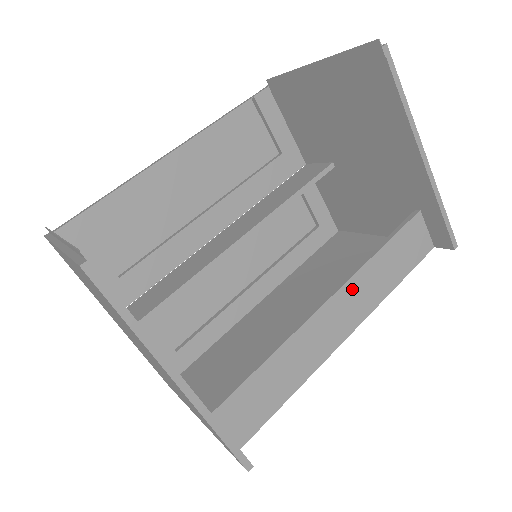
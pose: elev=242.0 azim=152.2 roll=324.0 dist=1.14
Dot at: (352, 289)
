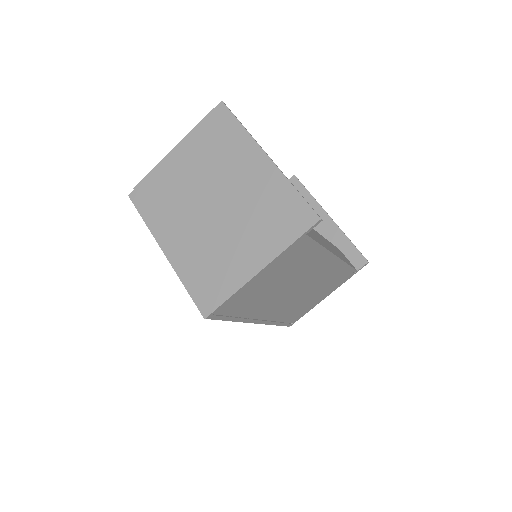
Dot at: (326, 241)
